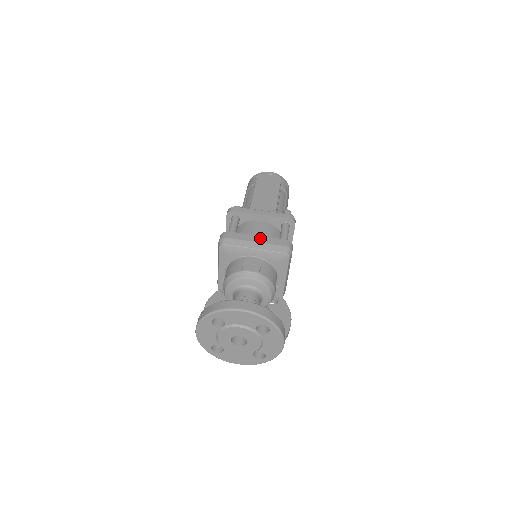
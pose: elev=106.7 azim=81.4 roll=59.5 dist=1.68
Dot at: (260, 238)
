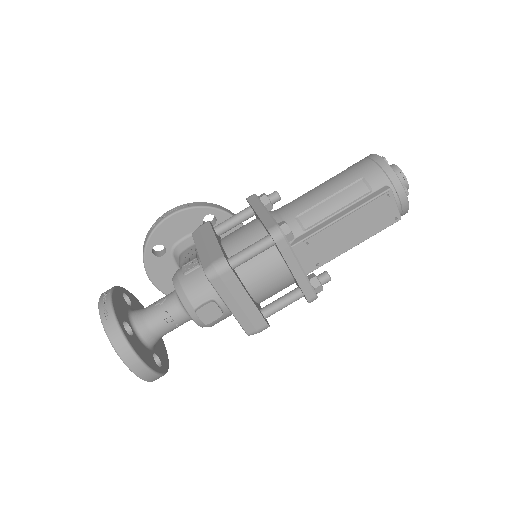
Dot at: (249, 304)
